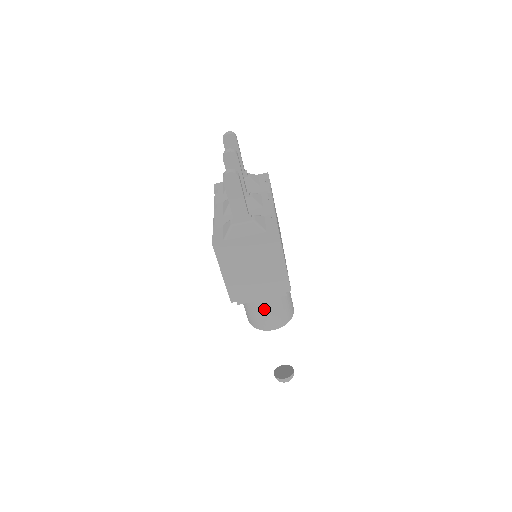
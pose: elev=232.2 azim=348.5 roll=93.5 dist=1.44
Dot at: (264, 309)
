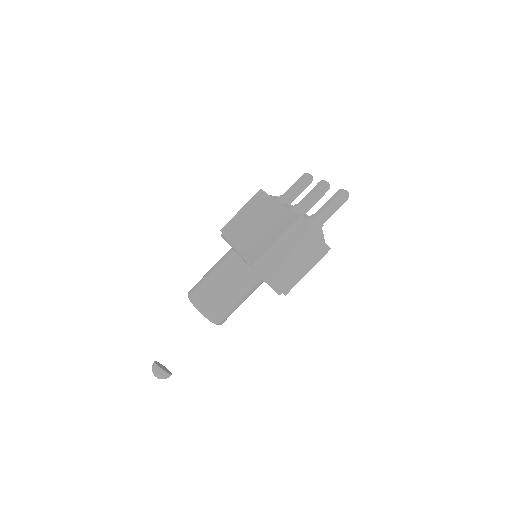
Dot at: (231, 296)
